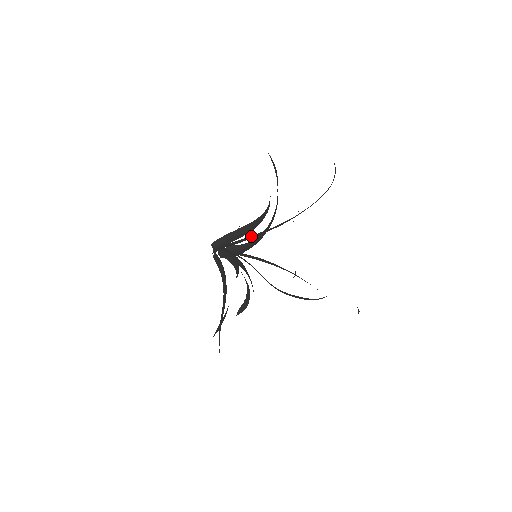
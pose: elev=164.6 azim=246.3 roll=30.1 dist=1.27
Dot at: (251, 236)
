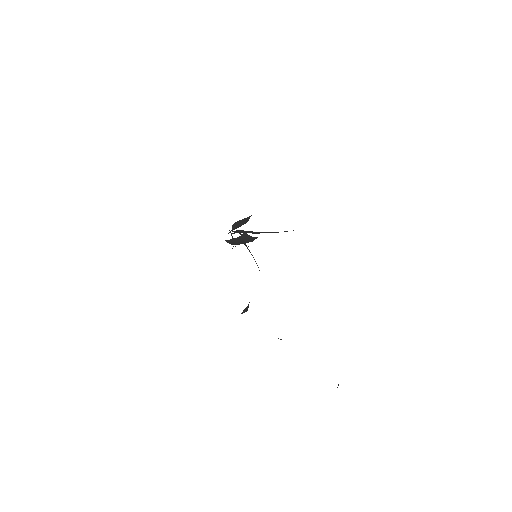
Dot at: (264, 232)
